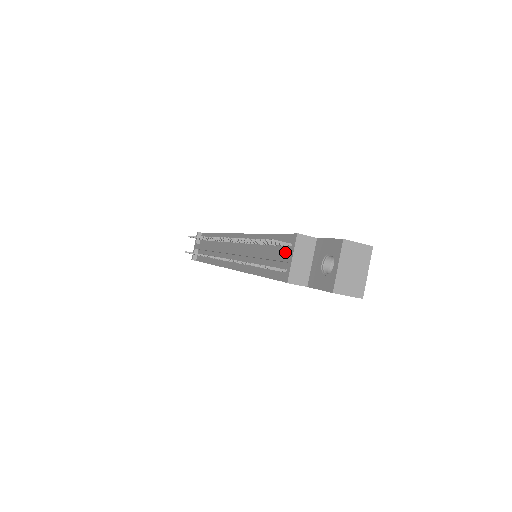
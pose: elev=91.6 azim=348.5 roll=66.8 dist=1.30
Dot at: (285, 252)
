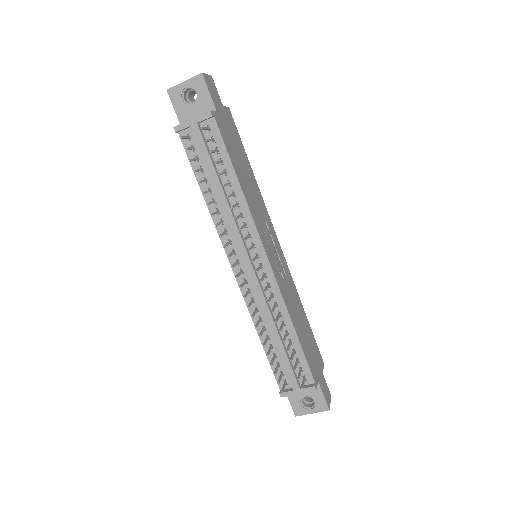
Dot at: (295, 371)
